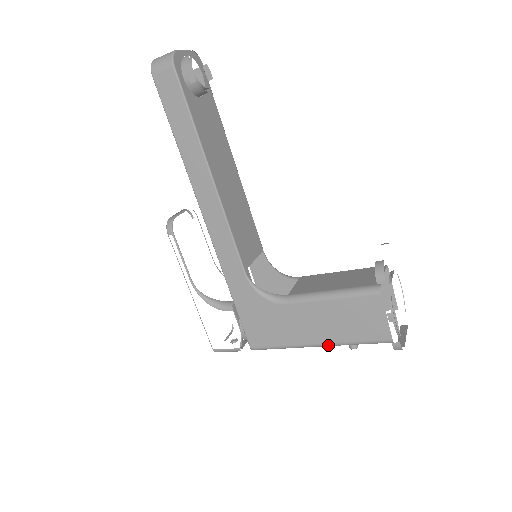
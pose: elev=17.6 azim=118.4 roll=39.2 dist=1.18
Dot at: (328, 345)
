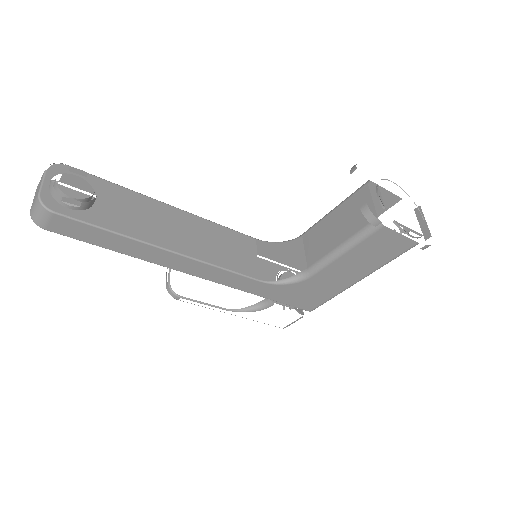
Dot at: (368, 275)
